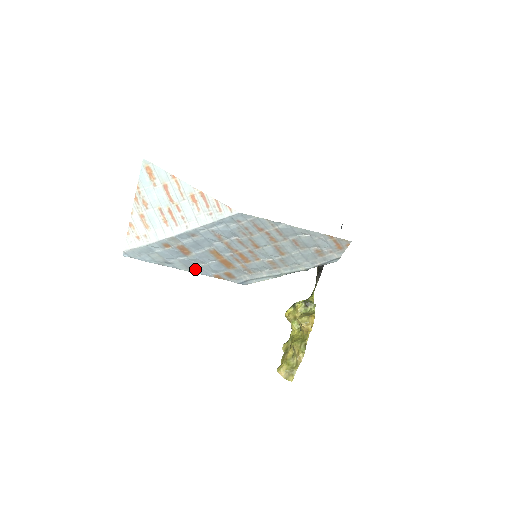
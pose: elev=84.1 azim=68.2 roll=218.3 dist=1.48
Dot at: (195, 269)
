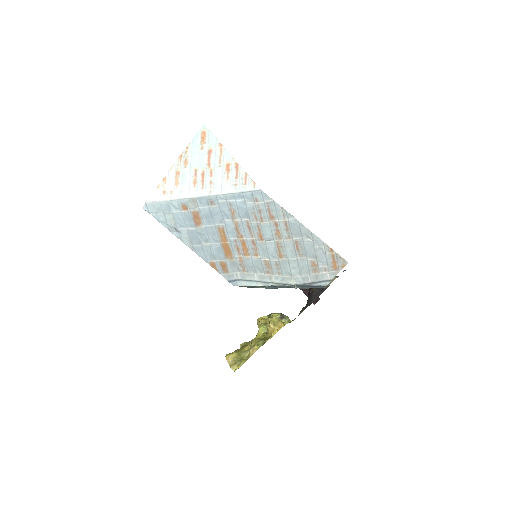
Dot at: (197, 247)
